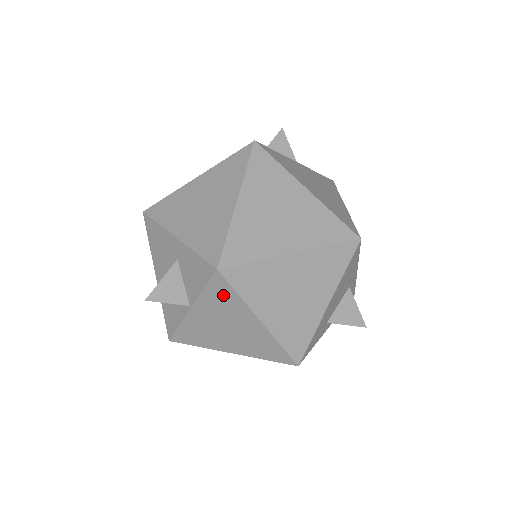
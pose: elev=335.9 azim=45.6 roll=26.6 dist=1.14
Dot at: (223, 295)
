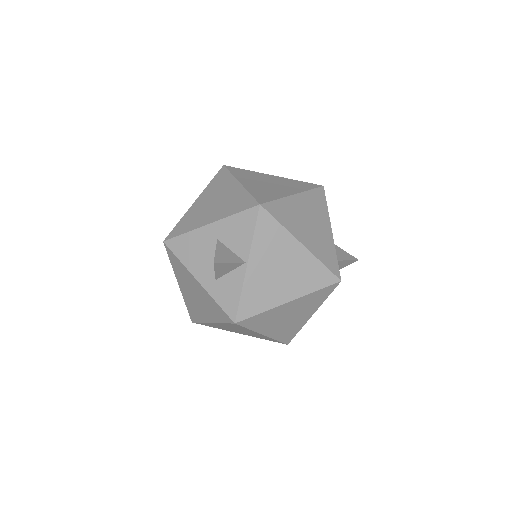
Dot at: (269, 231)
